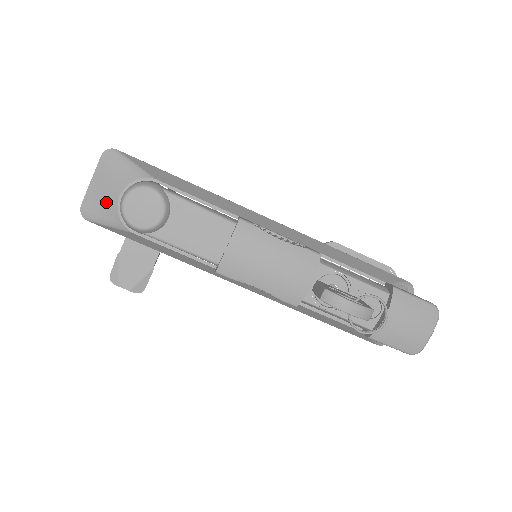
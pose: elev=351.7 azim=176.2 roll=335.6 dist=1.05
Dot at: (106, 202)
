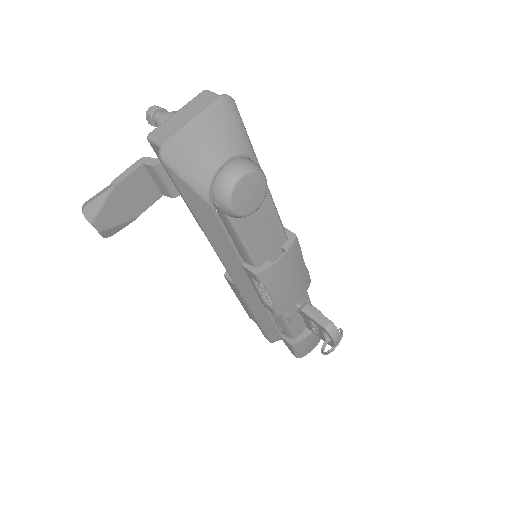
Dot at: (204, 158)
